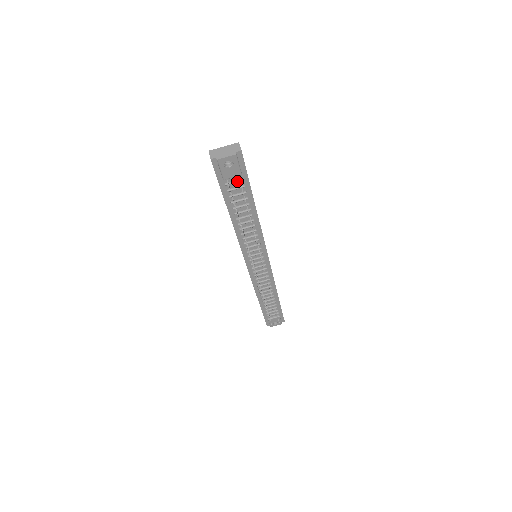
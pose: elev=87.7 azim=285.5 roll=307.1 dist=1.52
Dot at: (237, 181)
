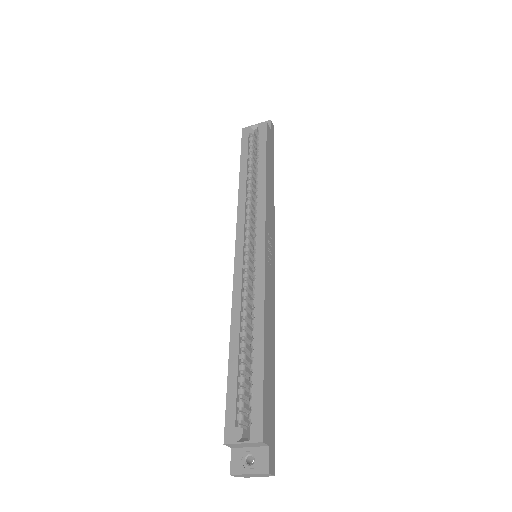
Dot at: occluded
